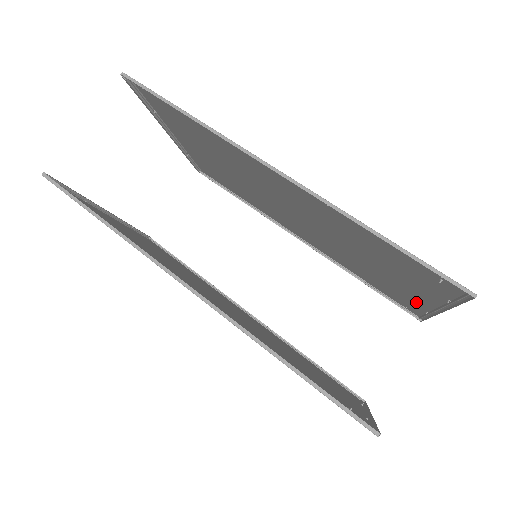
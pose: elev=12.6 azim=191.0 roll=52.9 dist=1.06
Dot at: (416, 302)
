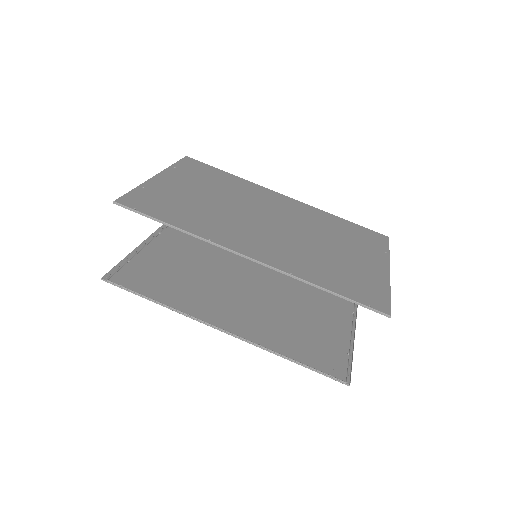
Dot at: (376, 252)
